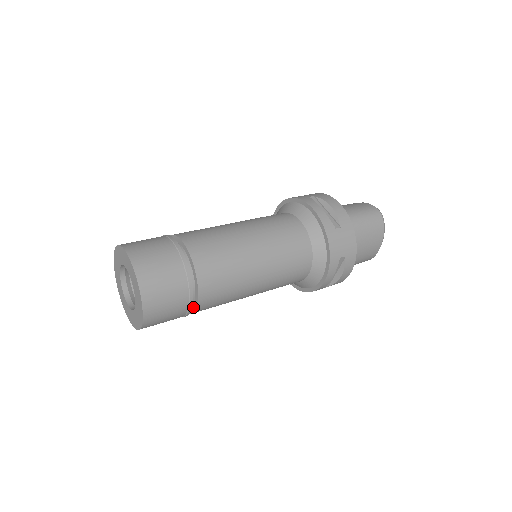
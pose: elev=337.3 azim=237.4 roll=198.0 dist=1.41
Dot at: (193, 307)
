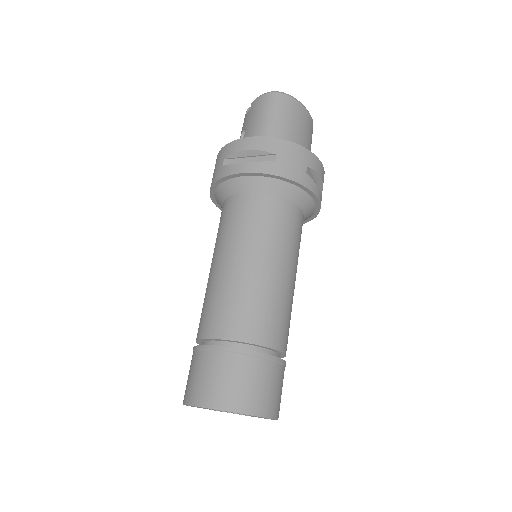
Dot at: (281, 355)
